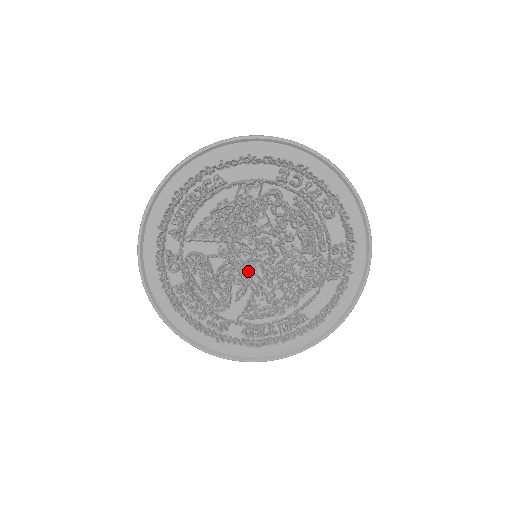
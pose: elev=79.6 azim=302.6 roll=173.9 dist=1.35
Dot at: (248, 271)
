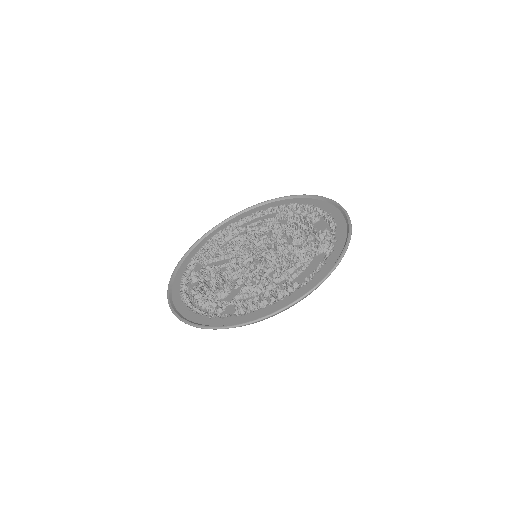
Dot at: (248, 266)
